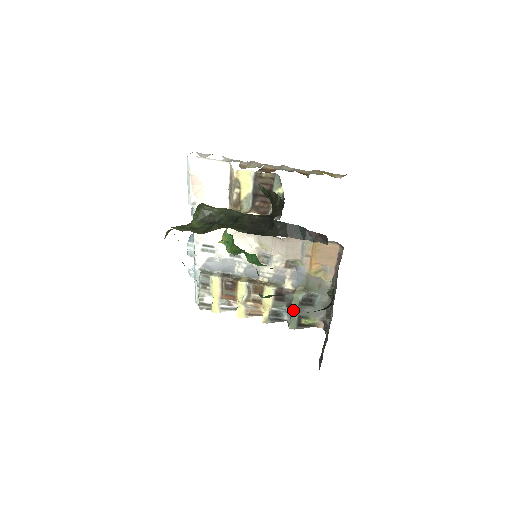
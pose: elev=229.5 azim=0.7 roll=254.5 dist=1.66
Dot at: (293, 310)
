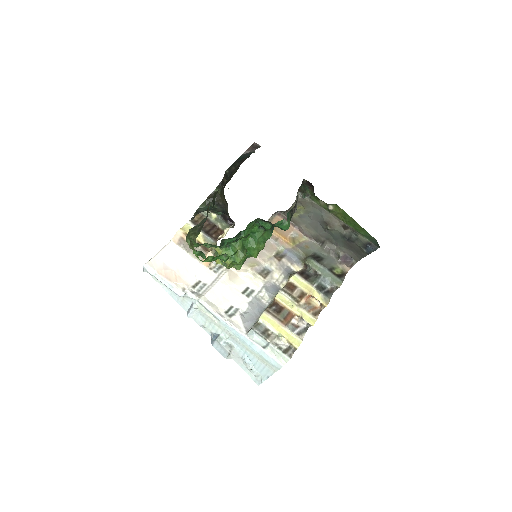
Dot at: (321, 271)
